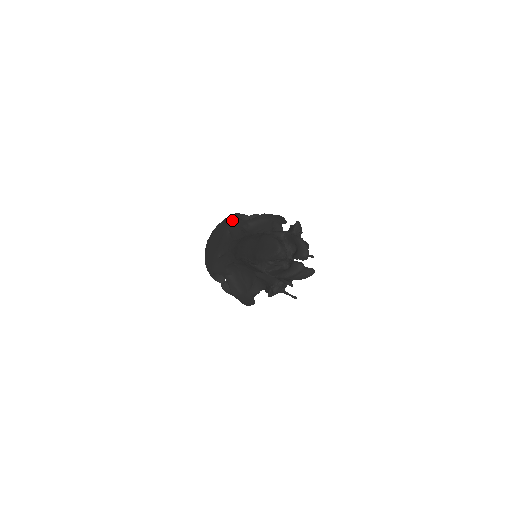
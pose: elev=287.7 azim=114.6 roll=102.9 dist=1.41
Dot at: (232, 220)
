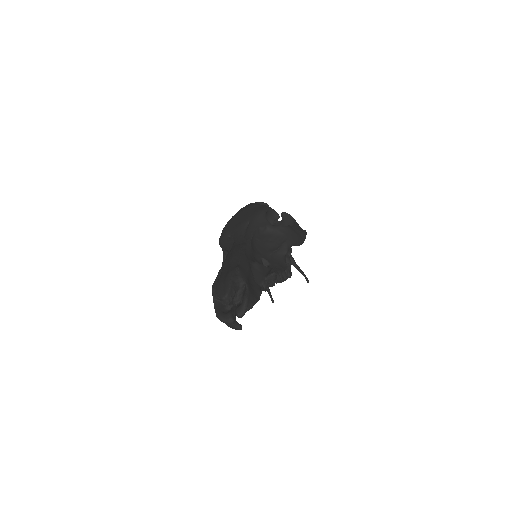
Dot at: (258, 215)
